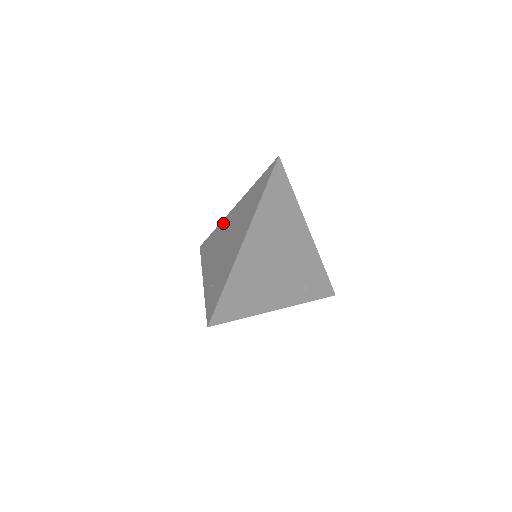
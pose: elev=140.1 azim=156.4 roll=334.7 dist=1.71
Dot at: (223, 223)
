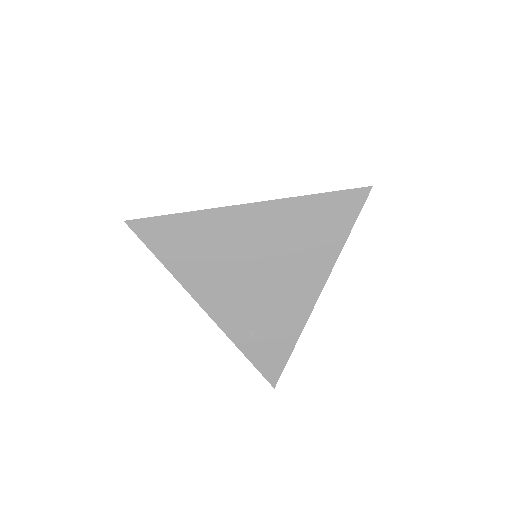
Dot at: (219, 220)
